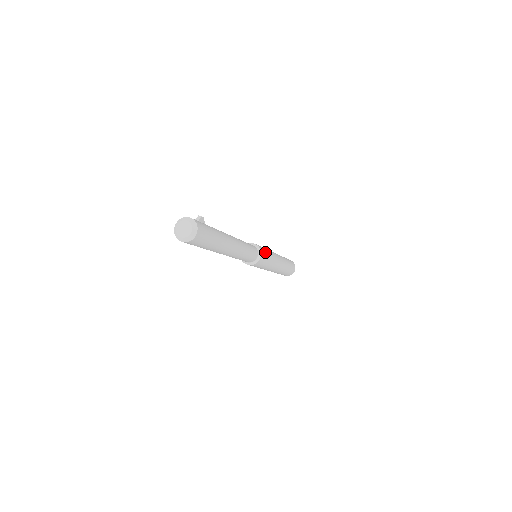
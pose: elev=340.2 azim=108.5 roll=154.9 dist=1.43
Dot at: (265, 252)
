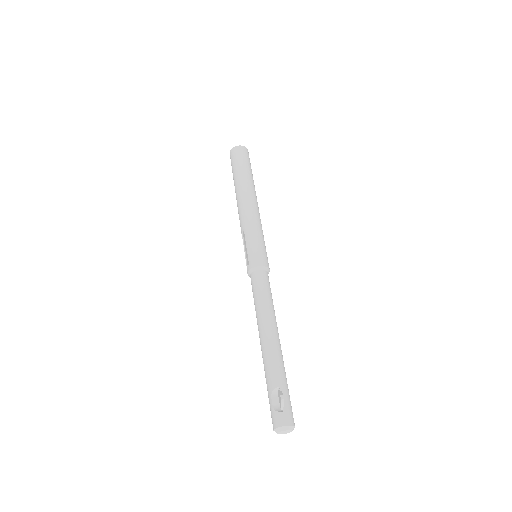
Dot at: (266, 254)
